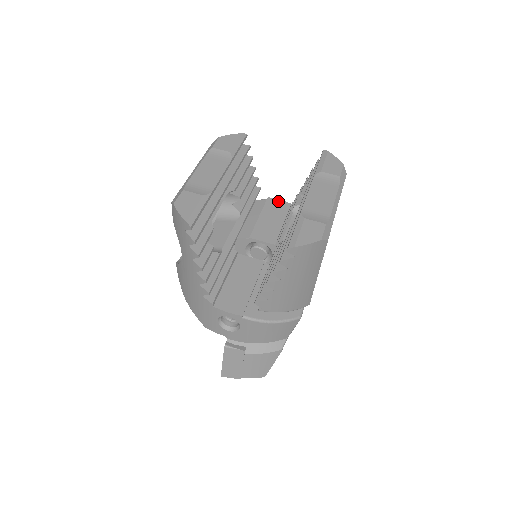
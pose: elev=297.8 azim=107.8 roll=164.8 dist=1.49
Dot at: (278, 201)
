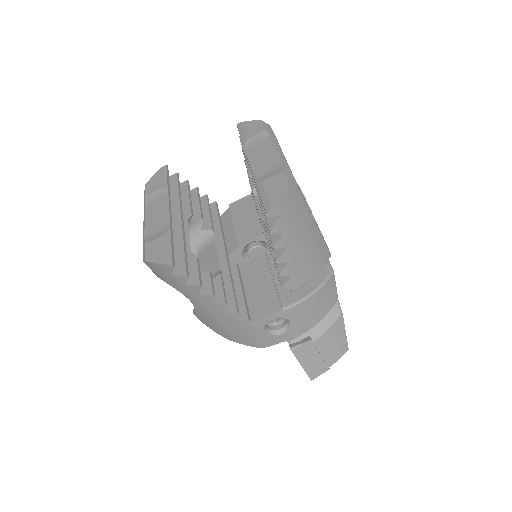
Dot at: (239, 201)
